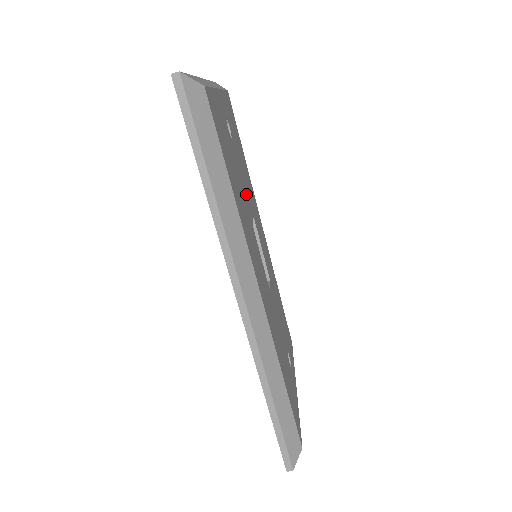
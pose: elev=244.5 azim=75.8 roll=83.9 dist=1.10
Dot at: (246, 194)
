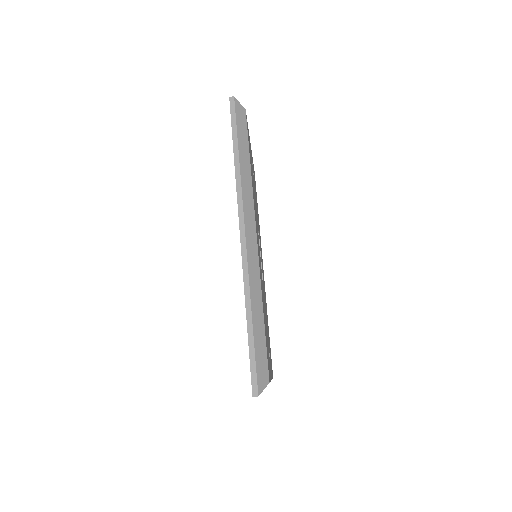
Dot at: occluded
